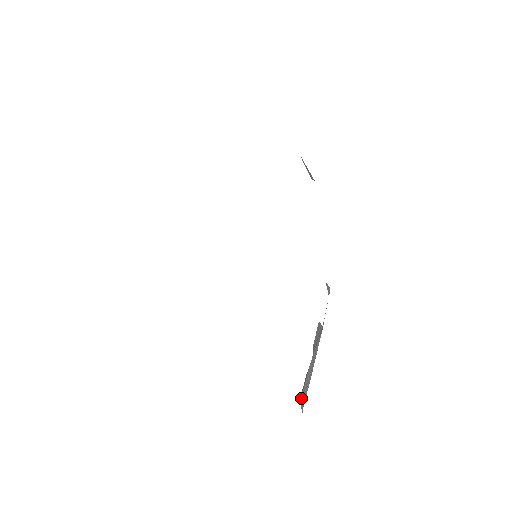
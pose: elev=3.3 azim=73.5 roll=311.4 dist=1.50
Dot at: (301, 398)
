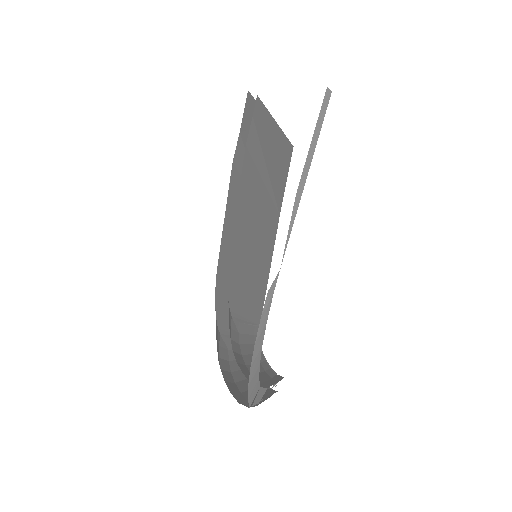
Dot at: occluded
